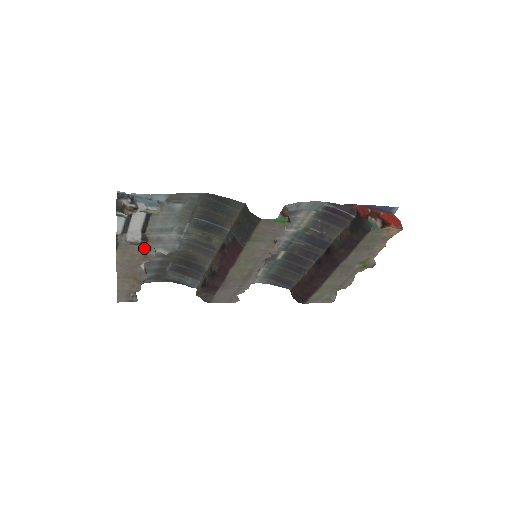
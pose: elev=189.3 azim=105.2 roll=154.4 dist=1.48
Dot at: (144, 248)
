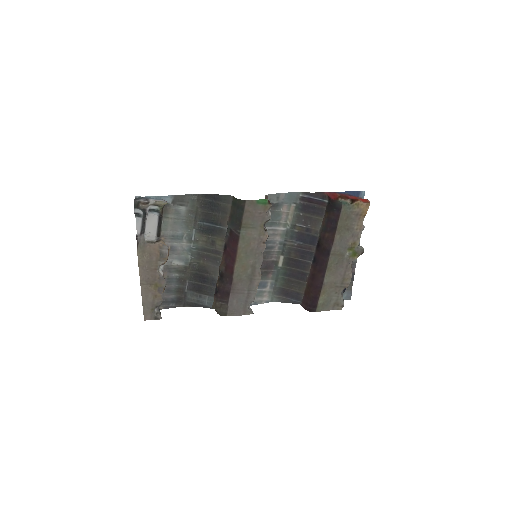
Dot at: (159, 246)
